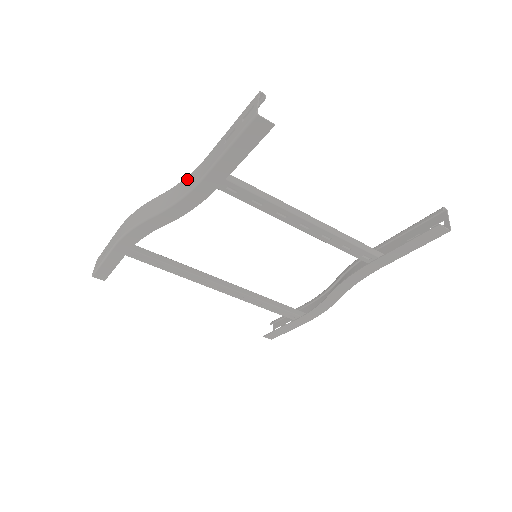
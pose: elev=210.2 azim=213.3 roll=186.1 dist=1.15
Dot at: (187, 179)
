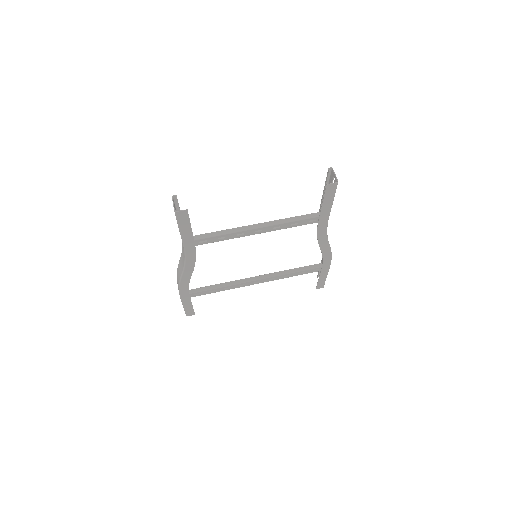
Dot at: (182, 247)
